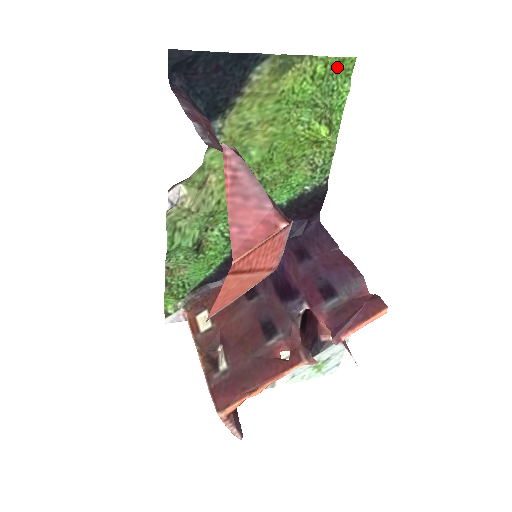
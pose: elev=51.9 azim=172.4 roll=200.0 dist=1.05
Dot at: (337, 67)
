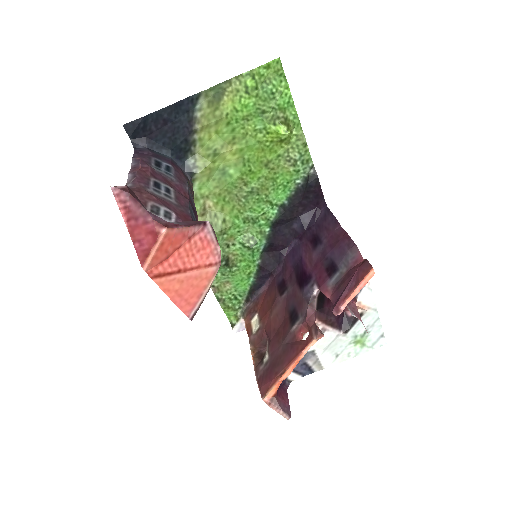
Dot at: (266, 73)
